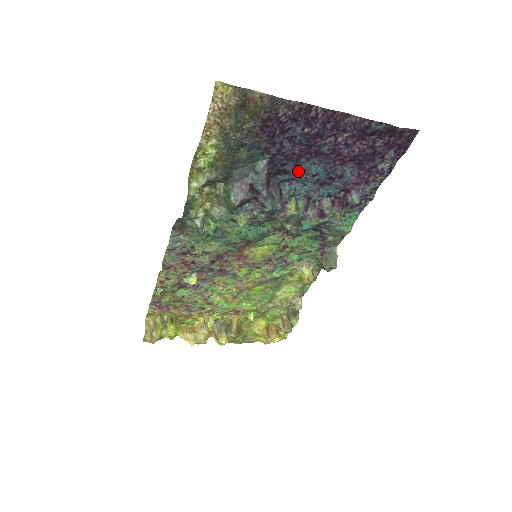
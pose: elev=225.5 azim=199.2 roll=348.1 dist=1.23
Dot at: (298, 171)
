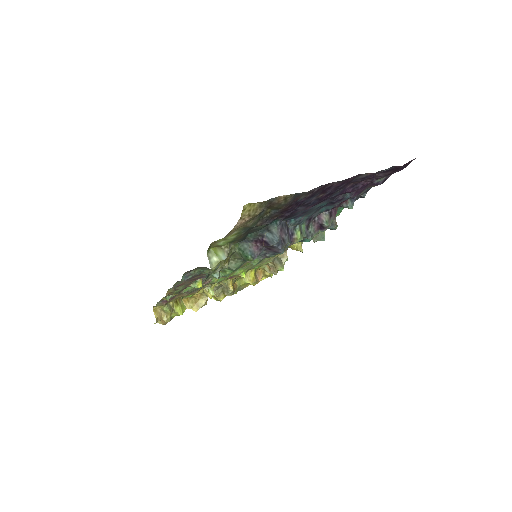
Dot at: (305, 212)
